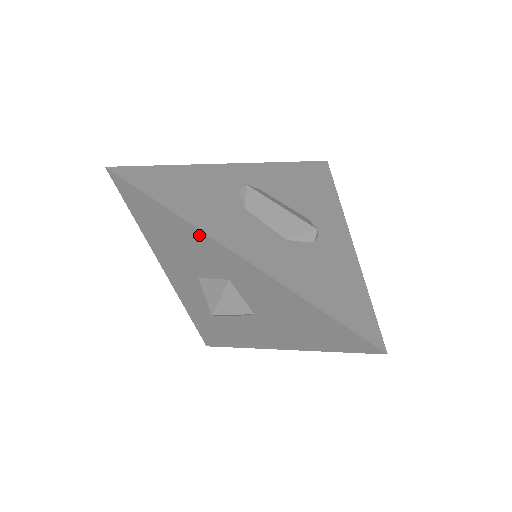
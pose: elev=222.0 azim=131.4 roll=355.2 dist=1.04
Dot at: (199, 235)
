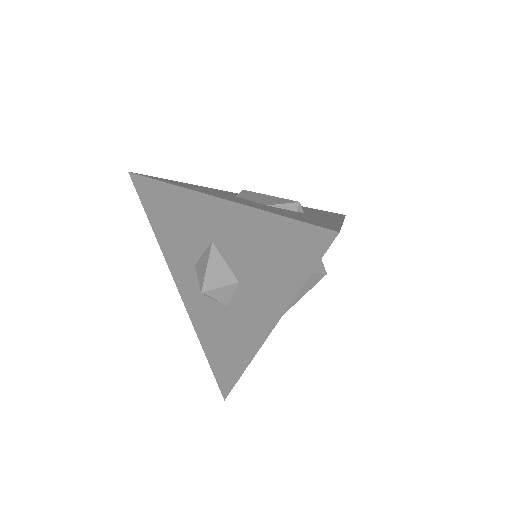
Dot at: (184, 195)
